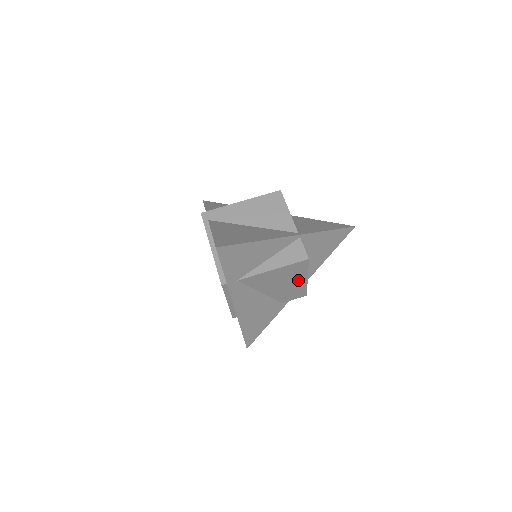
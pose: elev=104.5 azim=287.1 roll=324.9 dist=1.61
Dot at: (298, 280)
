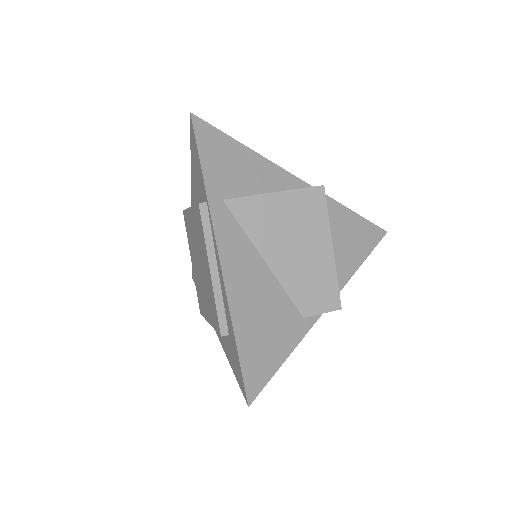
Dot at: (318, 246)
